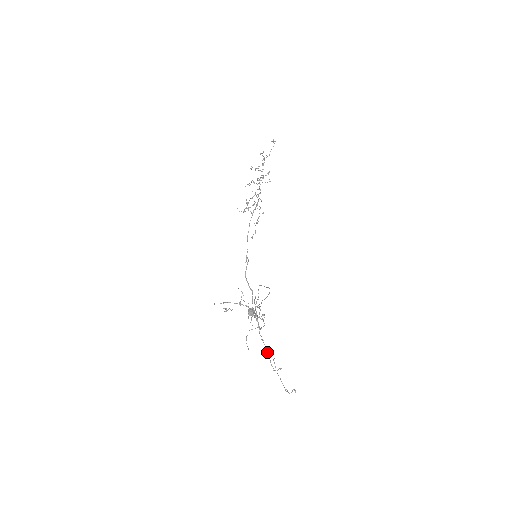
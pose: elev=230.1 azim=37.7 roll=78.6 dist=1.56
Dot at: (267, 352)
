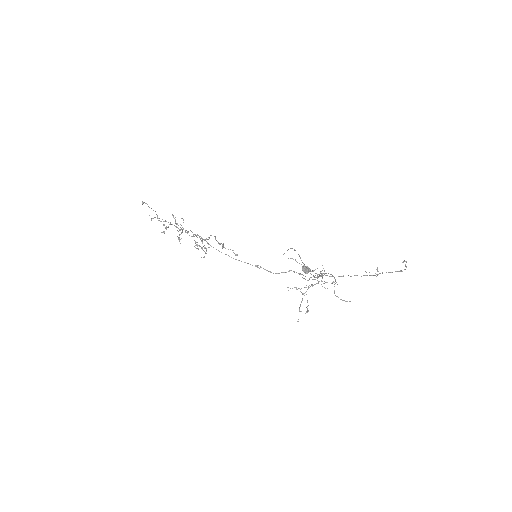
Dot at: occluded
